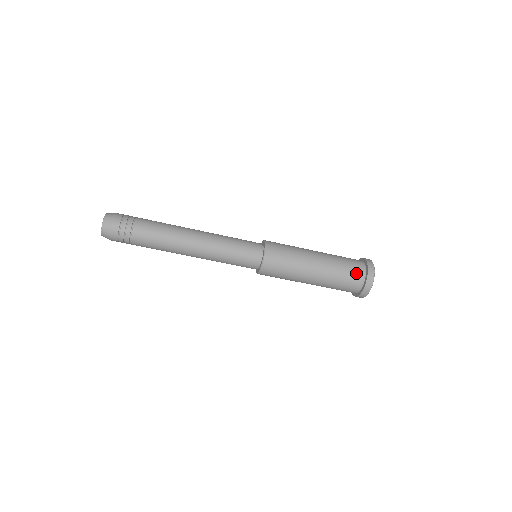
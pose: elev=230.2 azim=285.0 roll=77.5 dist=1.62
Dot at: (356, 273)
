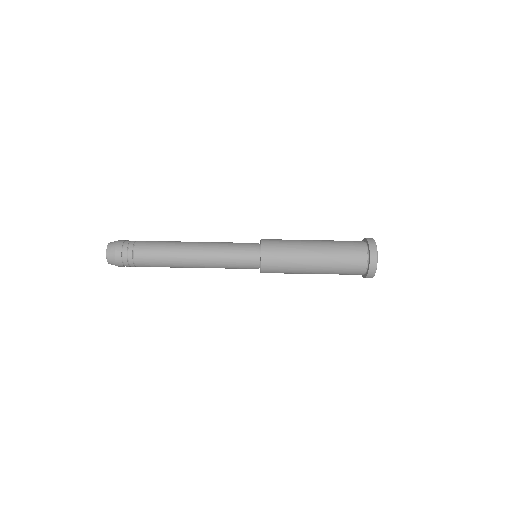
Dot at: (357, 266)
